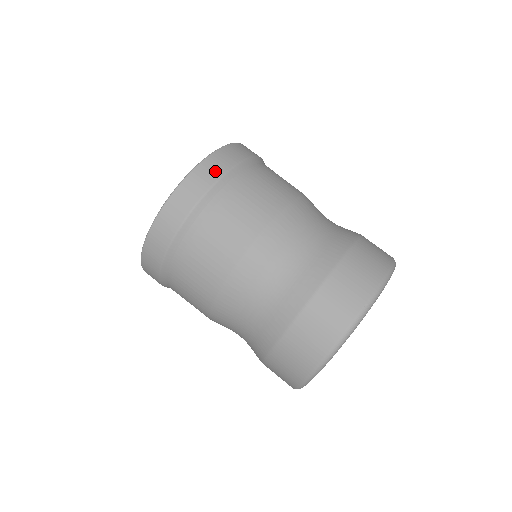
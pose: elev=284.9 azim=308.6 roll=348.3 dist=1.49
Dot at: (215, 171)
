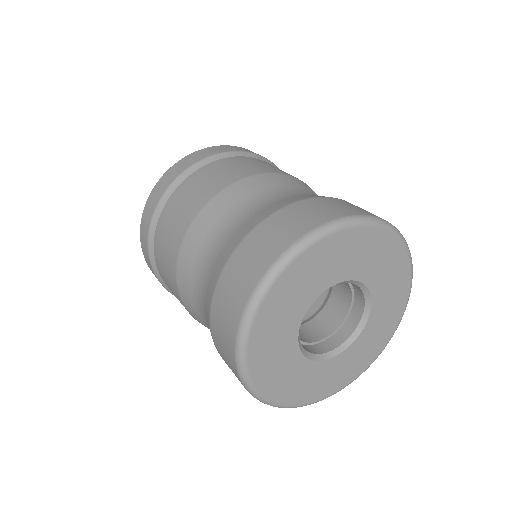
Dot at: (200, 156)
